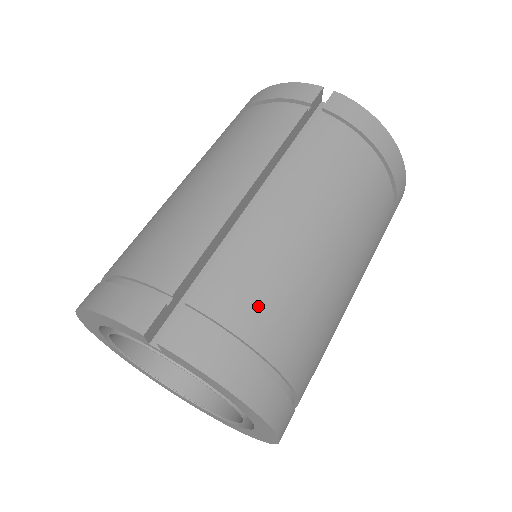
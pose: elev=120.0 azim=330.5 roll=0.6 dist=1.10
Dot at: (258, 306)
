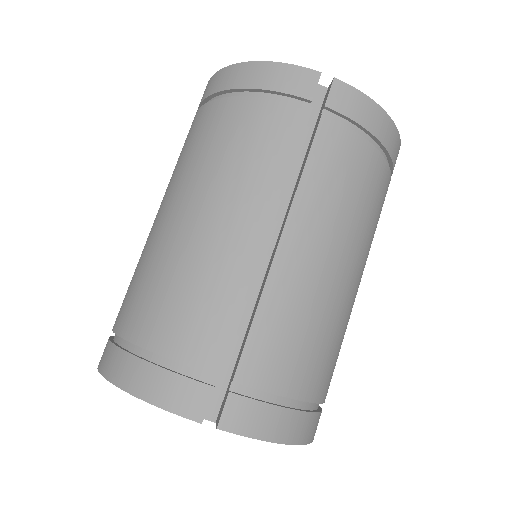
Dot at: (297, 362)
